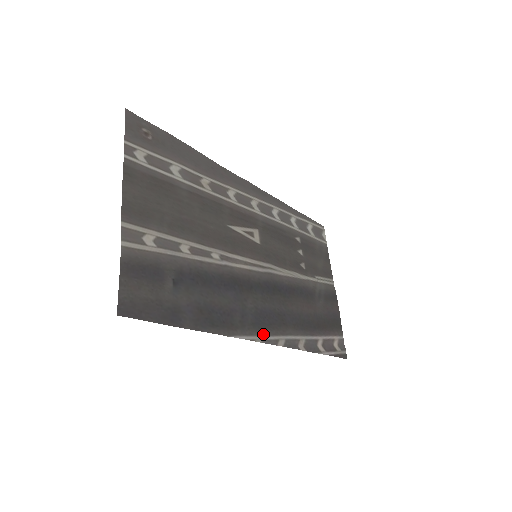
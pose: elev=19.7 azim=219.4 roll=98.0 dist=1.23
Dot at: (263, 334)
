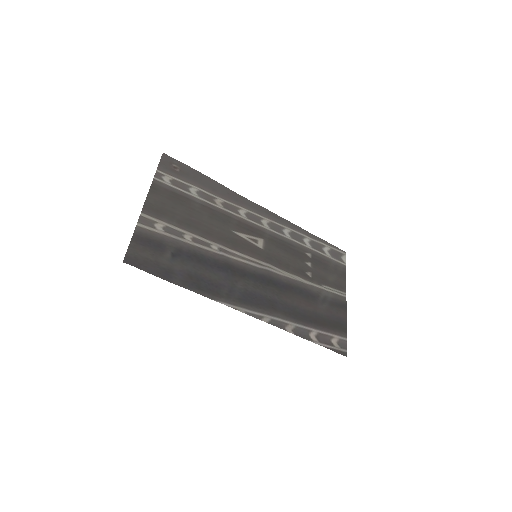
Dot at: (248, 308)
